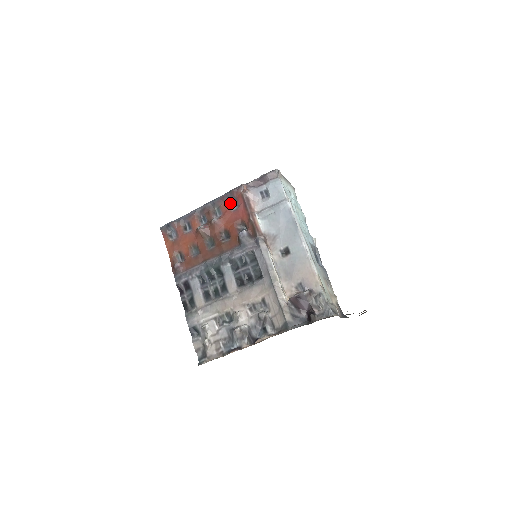
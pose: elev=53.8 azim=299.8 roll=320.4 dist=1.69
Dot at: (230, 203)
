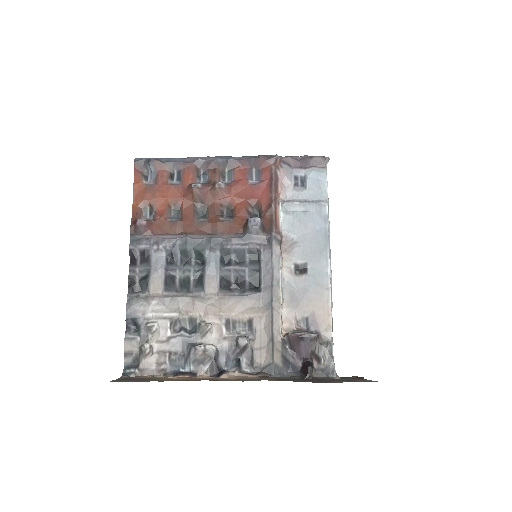
Dot at: (250, 172)
